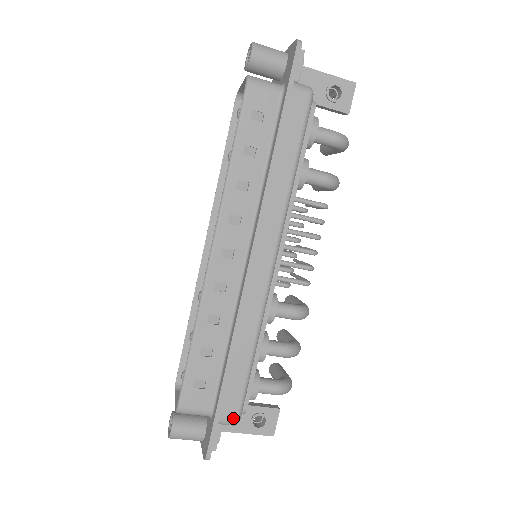
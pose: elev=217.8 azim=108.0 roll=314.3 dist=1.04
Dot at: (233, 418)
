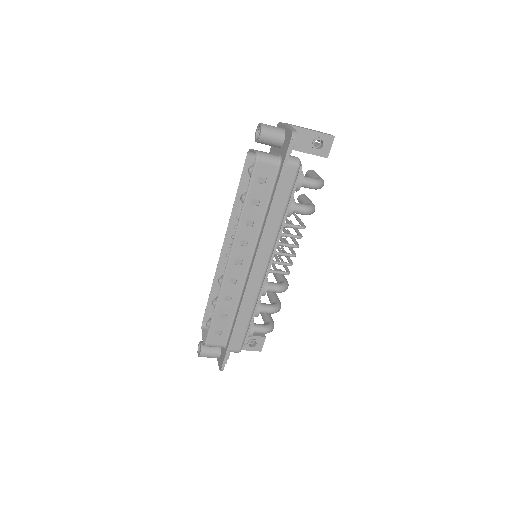
Dot at: (237, 350)
